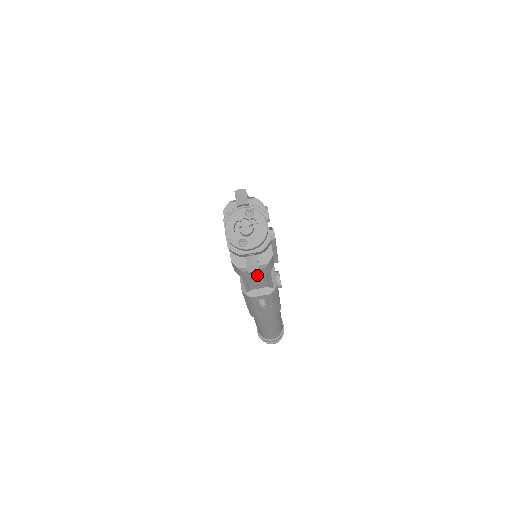
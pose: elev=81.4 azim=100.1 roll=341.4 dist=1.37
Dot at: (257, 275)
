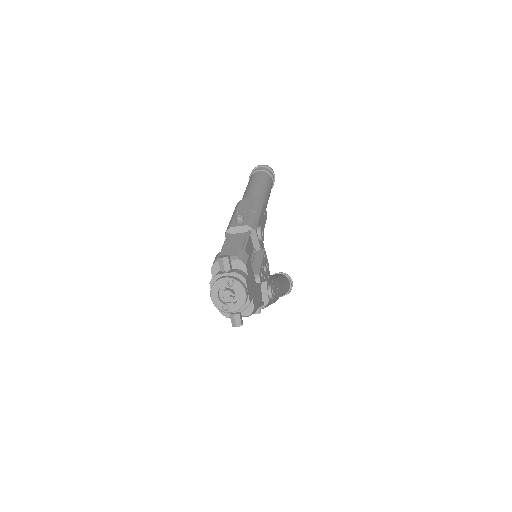
Dot at: occluded
